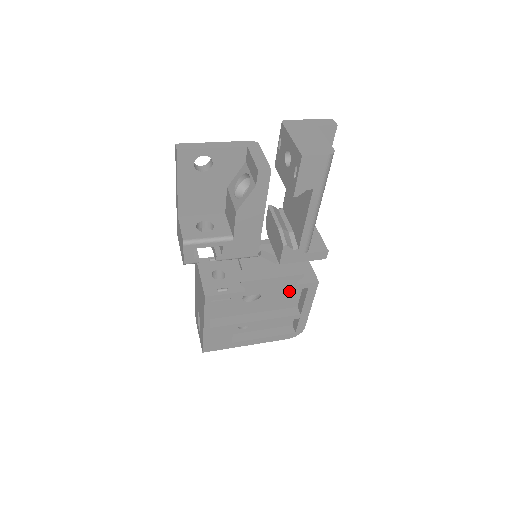
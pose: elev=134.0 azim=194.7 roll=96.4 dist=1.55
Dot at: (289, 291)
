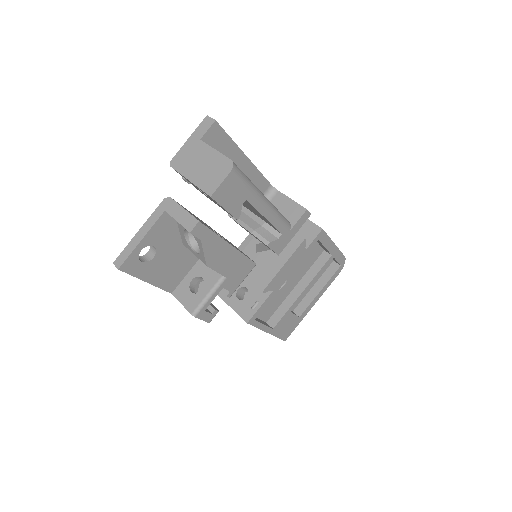
Dot at: occluded
